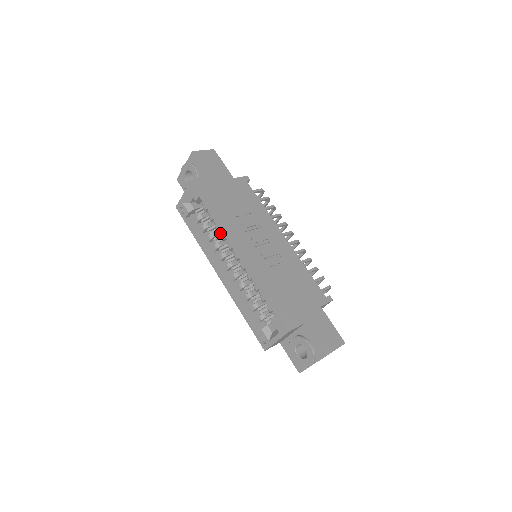
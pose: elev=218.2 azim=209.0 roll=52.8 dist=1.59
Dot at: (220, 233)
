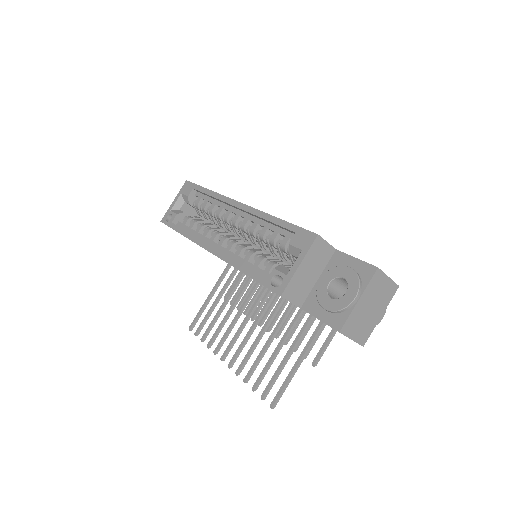
Dot at: occluded
